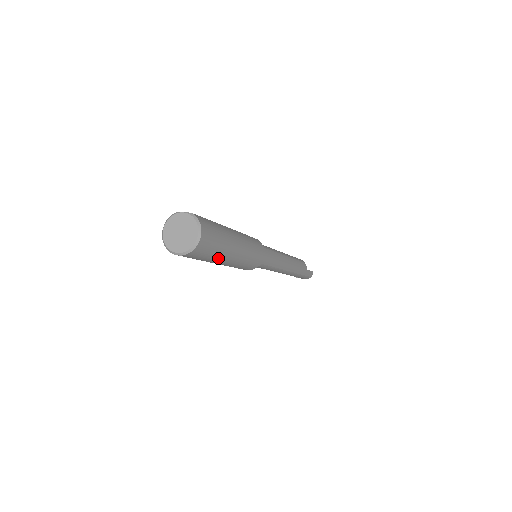
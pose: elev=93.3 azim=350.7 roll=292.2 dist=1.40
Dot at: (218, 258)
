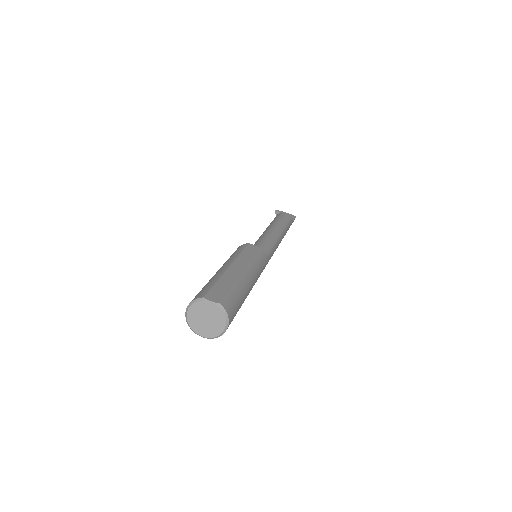
Dot at: occluded
